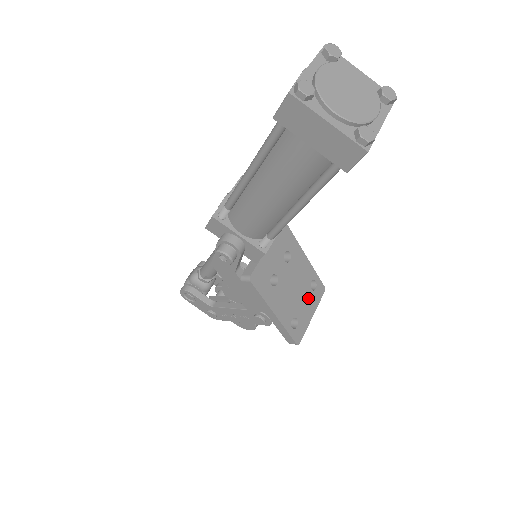
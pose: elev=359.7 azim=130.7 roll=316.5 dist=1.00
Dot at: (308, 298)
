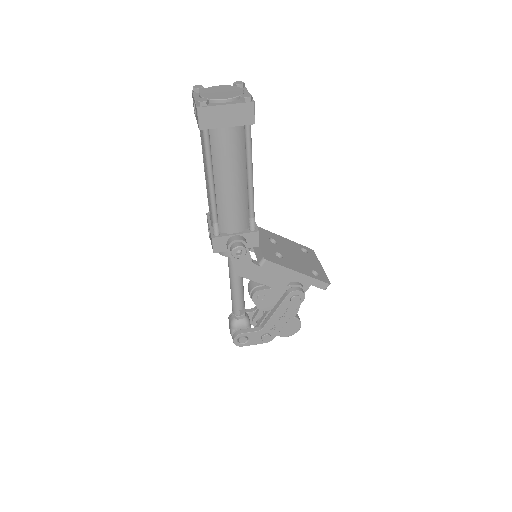
Dot at: (308, 258)
